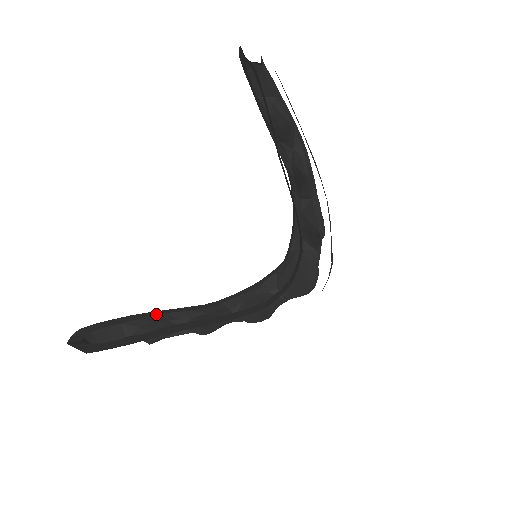
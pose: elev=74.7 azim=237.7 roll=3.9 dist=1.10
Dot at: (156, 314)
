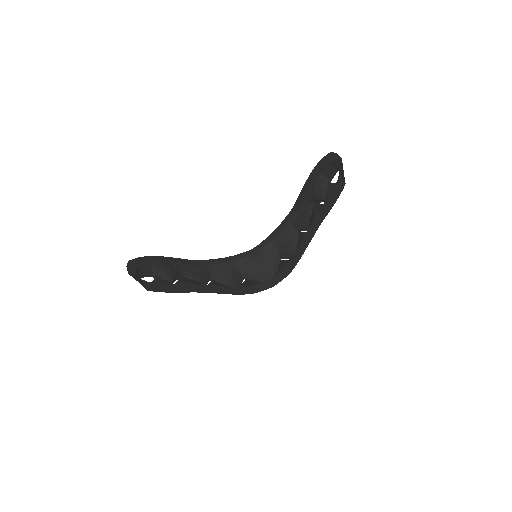
Dot at: (170, 261)
